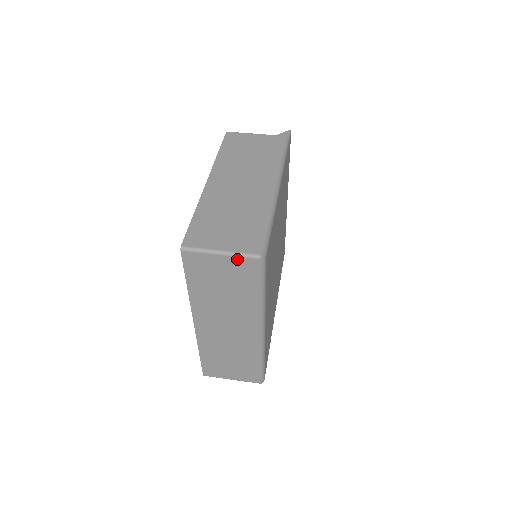
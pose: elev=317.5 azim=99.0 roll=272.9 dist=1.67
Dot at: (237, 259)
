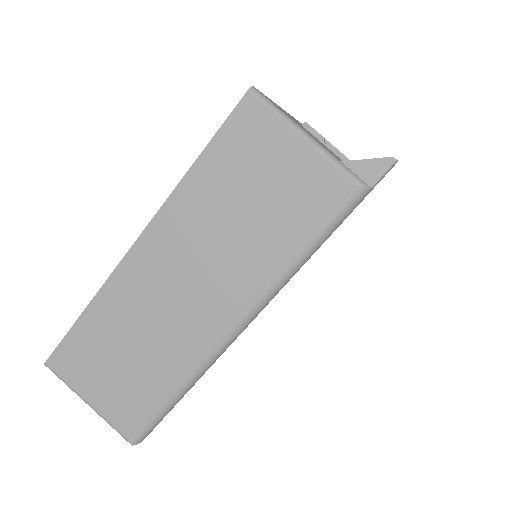
Dot at: occluded
